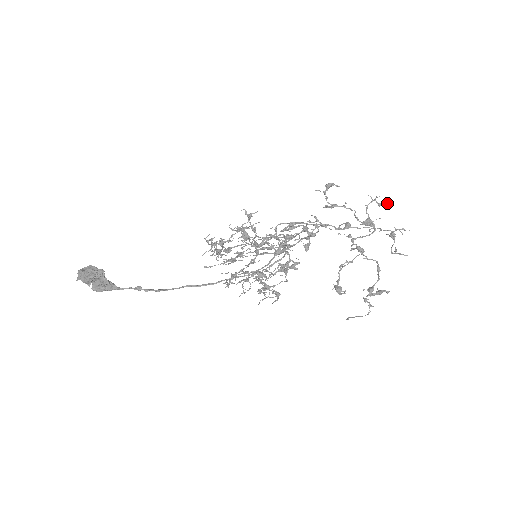
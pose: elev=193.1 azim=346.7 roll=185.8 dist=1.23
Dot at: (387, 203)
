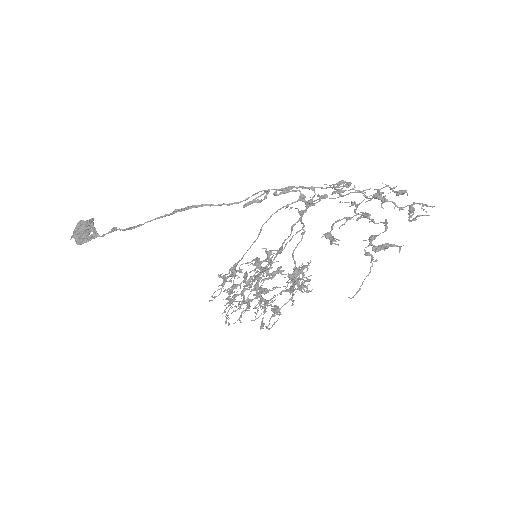
Dot at: (406, 190)
